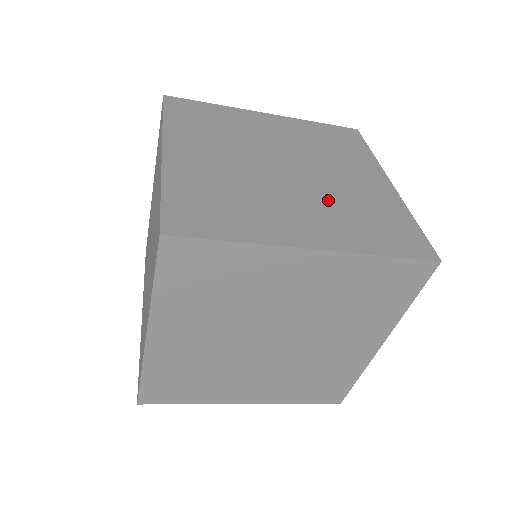
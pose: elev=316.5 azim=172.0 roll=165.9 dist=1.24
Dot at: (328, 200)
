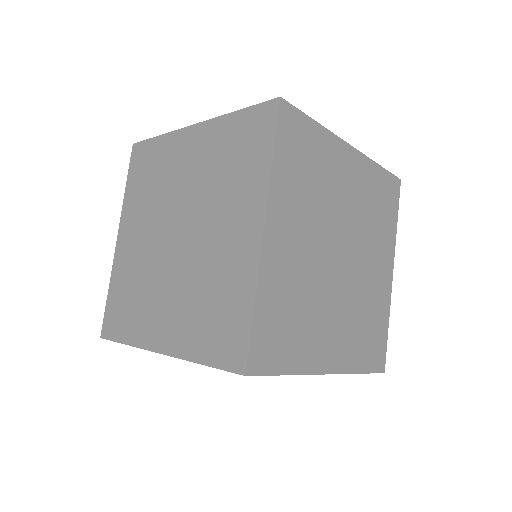
Dot at: (190, 283)
